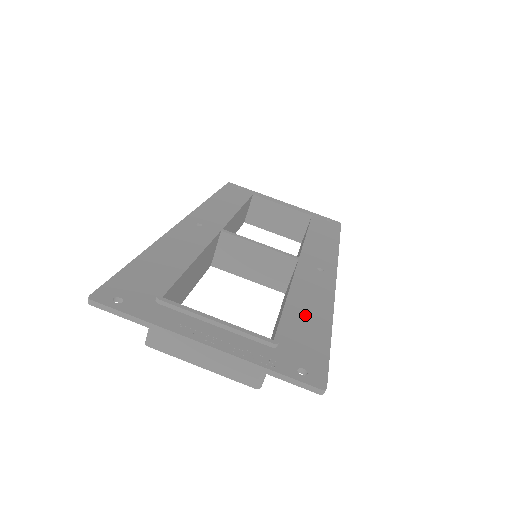
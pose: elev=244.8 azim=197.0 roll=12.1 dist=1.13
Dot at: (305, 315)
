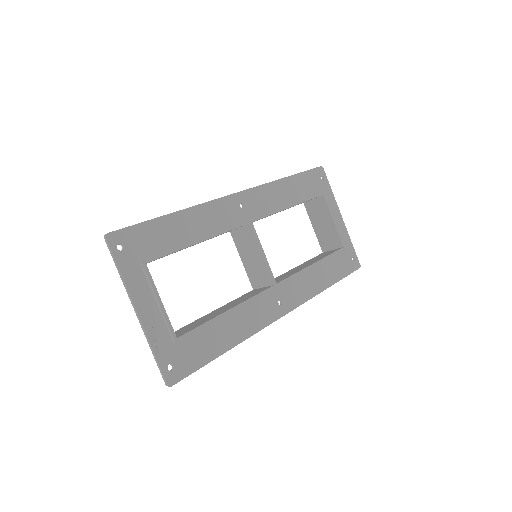
Dot at: (221, 332)
